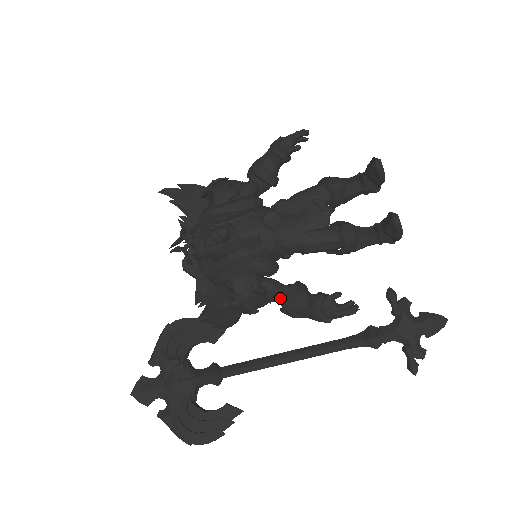
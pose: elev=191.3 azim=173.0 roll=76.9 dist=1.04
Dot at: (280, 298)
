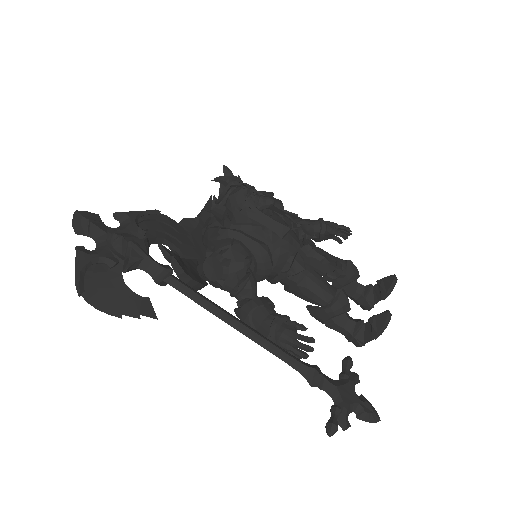
Dot at: (247, 298)
